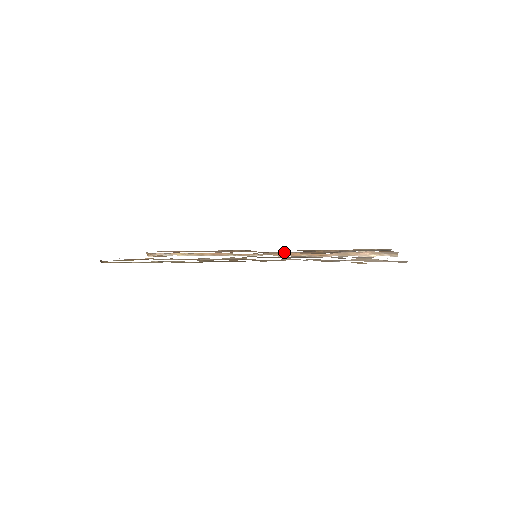
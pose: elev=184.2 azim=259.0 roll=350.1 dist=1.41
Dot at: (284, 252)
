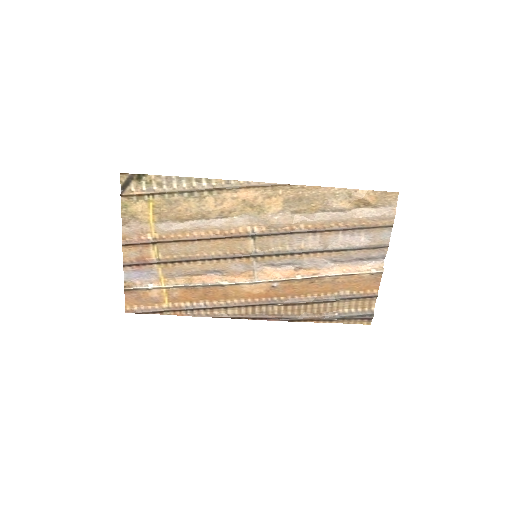
Dot at: (280, 268)
